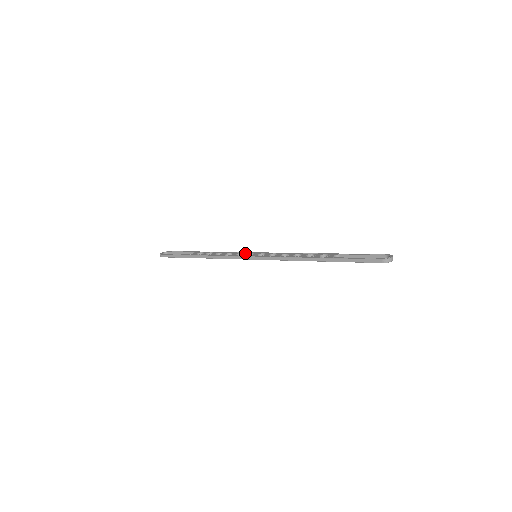
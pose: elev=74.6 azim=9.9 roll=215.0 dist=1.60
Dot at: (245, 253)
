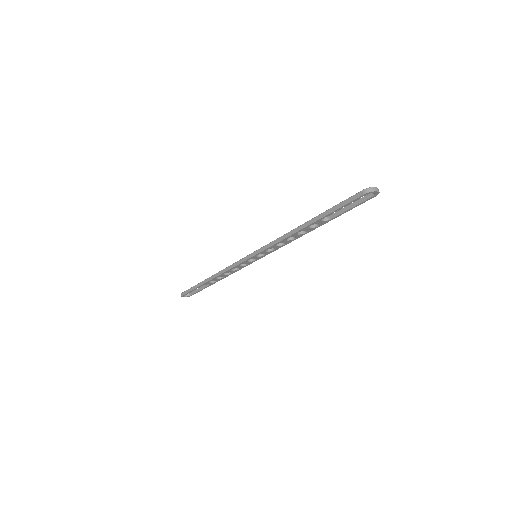
Dot at: occluded
